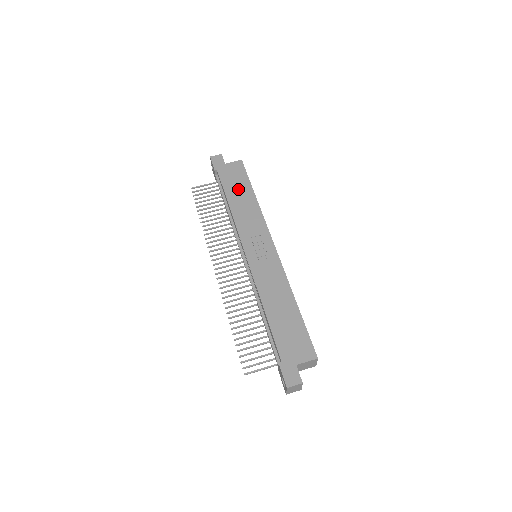
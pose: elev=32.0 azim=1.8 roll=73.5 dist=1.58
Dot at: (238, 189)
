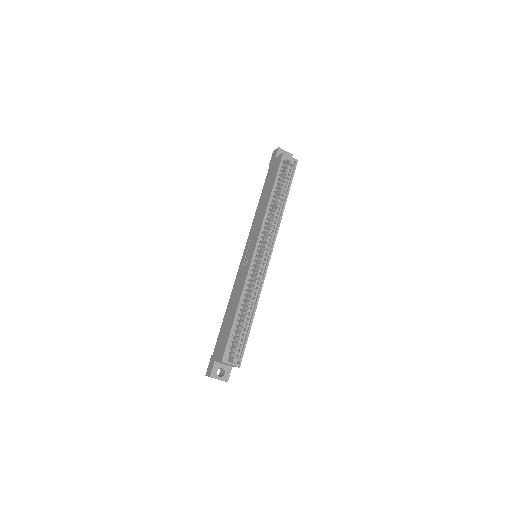
Dot at: (268, 187)
